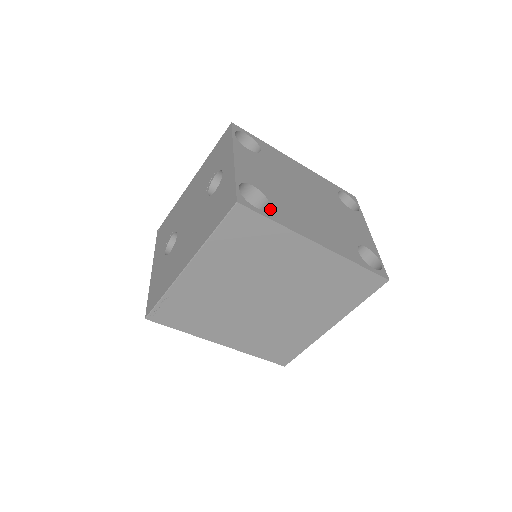
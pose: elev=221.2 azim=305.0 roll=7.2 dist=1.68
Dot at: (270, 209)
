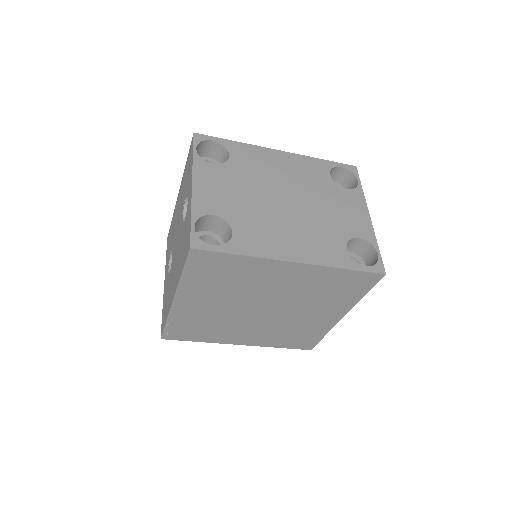
Dot at: (232, 239)
